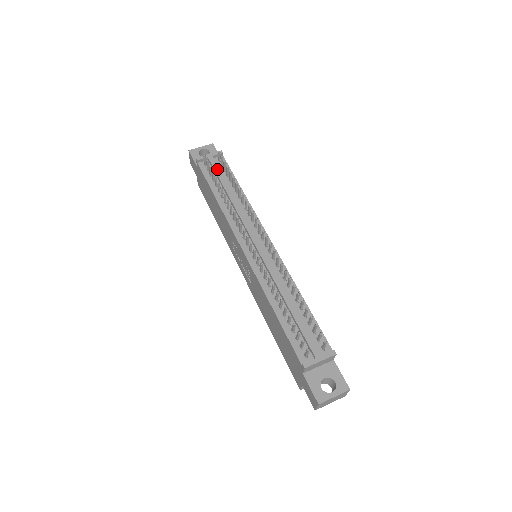
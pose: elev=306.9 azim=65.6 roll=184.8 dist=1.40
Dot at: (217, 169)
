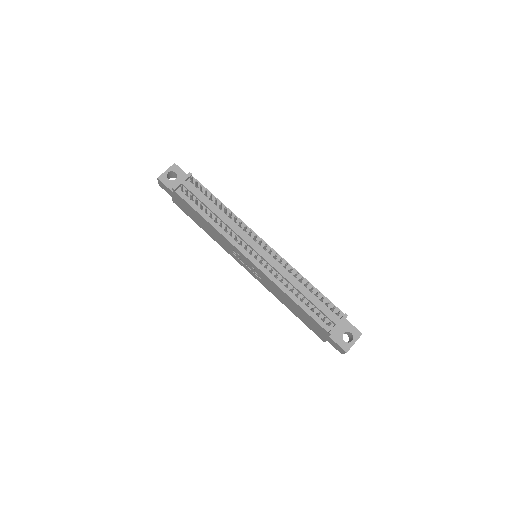
Dot at: (195, 193)
